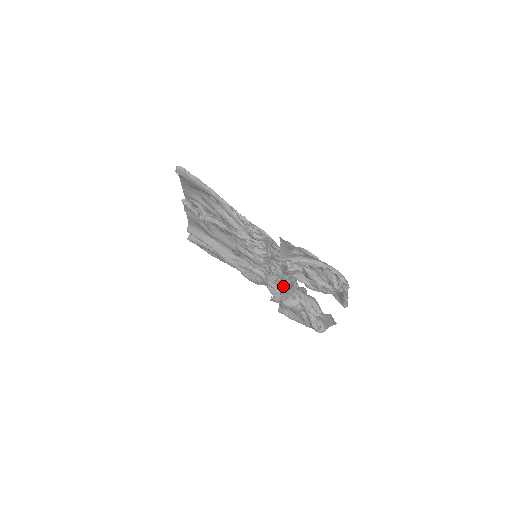
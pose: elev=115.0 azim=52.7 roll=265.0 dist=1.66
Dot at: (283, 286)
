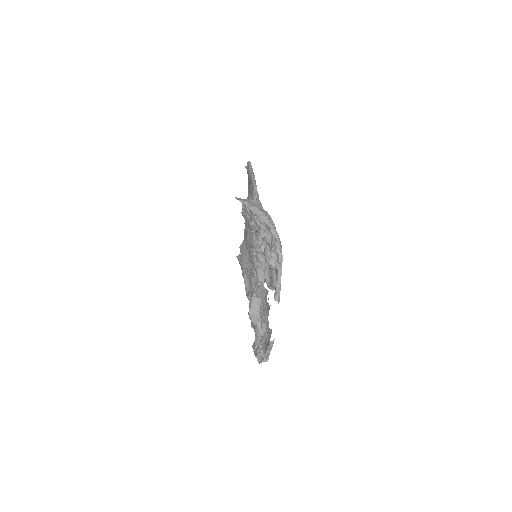
Dot at: occluded
